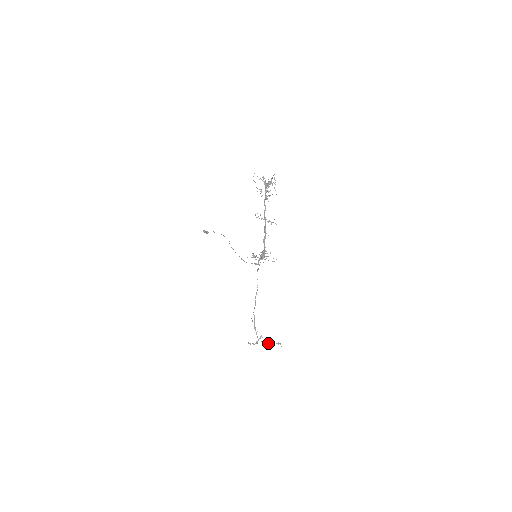
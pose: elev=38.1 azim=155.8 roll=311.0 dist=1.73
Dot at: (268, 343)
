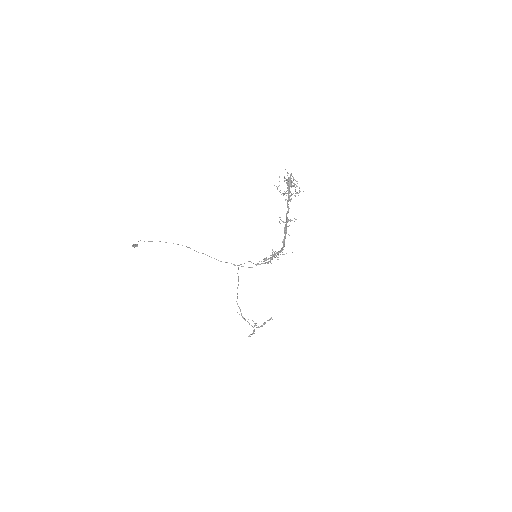
Dot at: occluded
